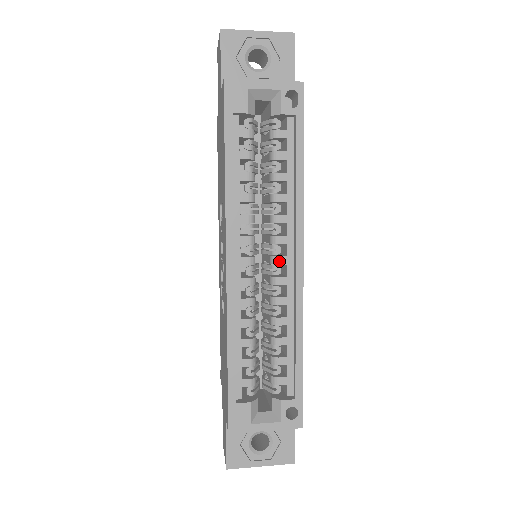
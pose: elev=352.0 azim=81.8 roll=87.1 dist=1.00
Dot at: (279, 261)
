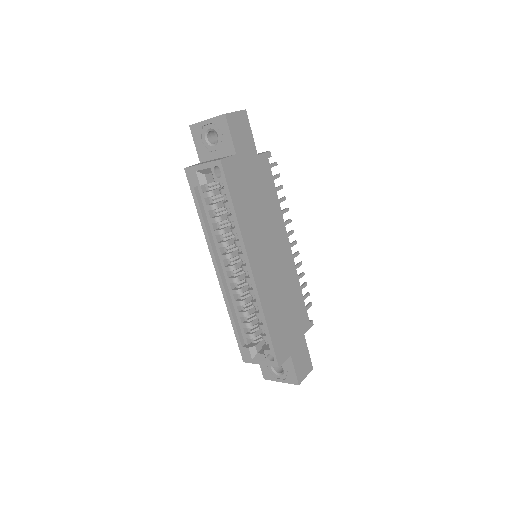
Dot at: (244, 269)
